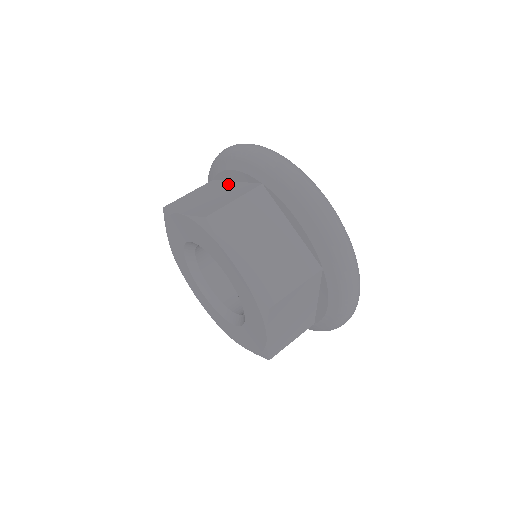
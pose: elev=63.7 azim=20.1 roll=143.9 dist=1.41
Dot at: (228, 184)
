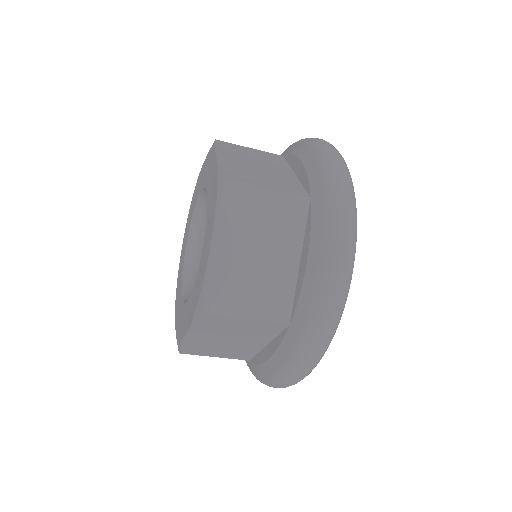
Dot at: occluded
